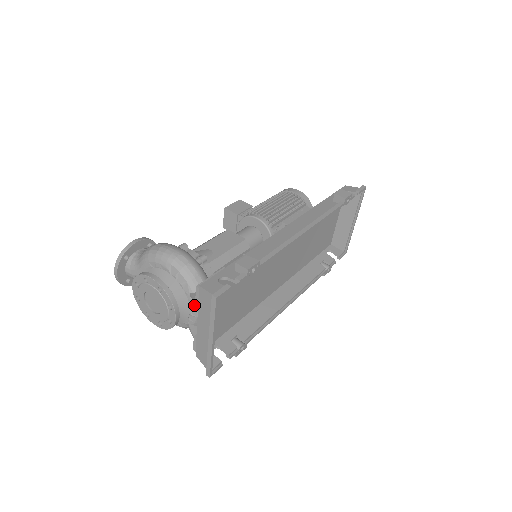
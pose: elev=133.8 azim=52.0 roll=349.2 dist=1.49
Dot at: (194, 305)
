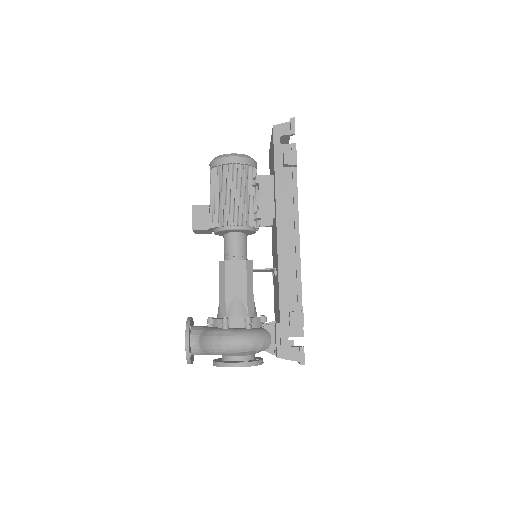
Dot at: occluded
